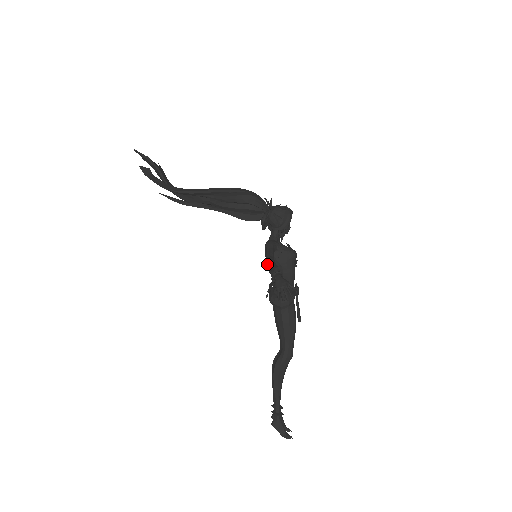
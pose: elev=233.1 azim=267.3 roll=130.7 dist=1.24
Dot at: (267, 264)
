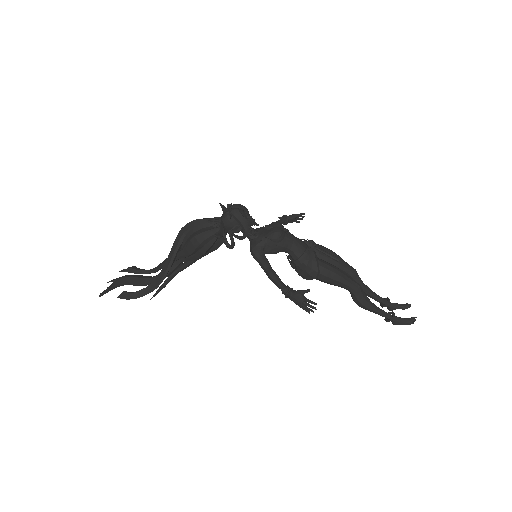
Dot at: occluded
